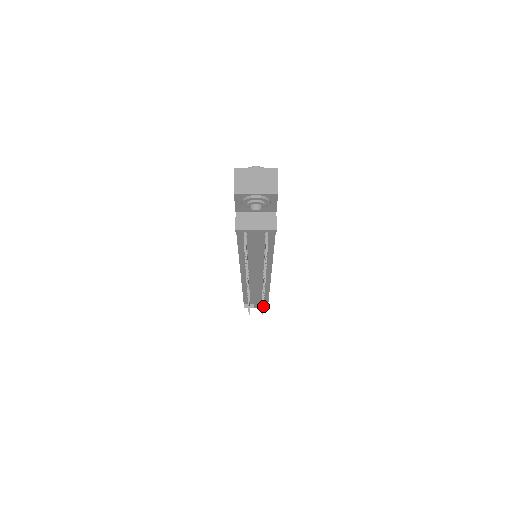
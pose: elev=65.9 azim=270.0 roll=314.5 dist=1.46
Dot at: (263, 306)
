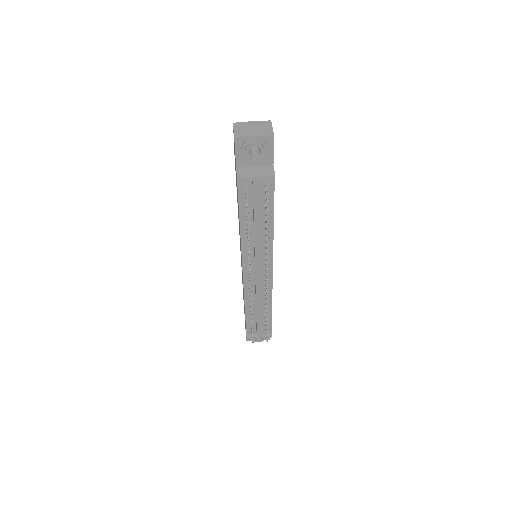
Dot at: (267, 321)
